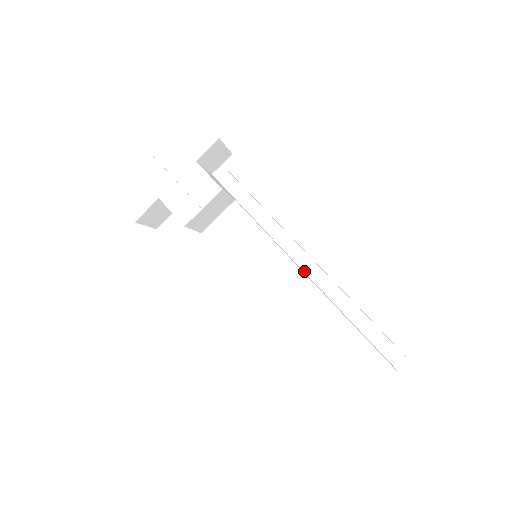
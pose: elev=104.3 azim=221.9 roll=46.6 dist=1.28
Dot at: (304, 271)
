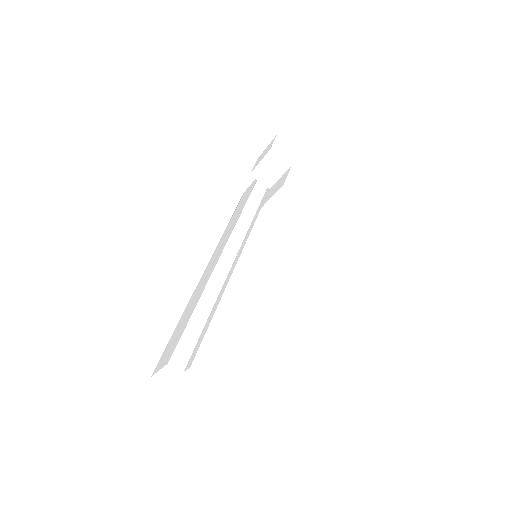
Dot at: occluded
